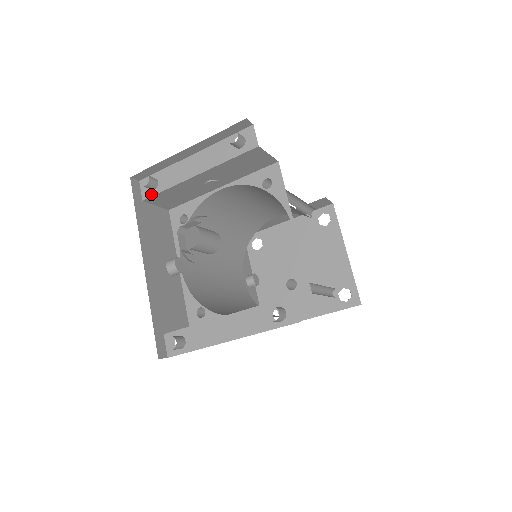
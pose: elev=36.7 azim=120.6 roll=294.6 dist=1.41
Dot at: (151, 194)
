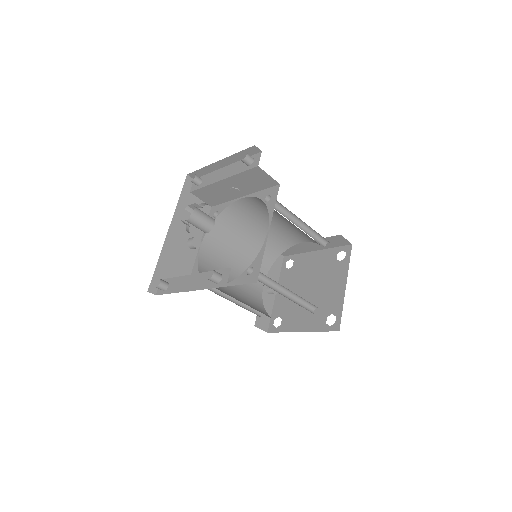
Dot at: (195, 189)
